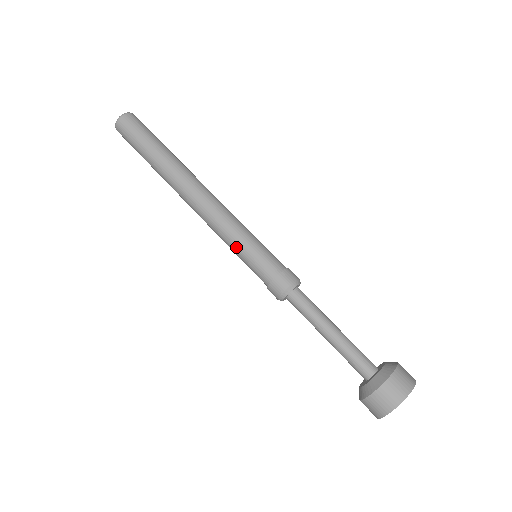
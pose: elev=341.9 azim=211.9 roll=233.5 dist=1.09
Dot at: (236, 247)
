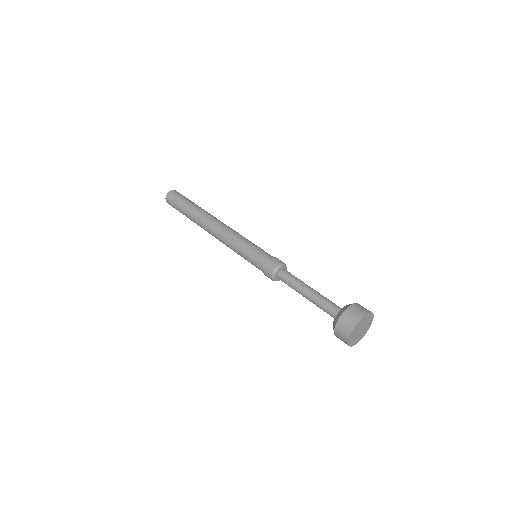
Dot at: (241, 252)
